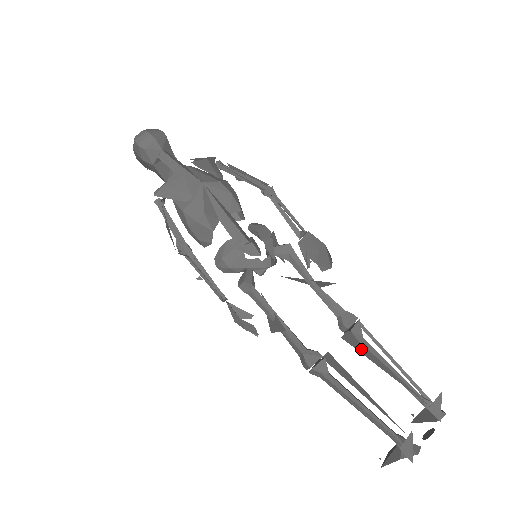
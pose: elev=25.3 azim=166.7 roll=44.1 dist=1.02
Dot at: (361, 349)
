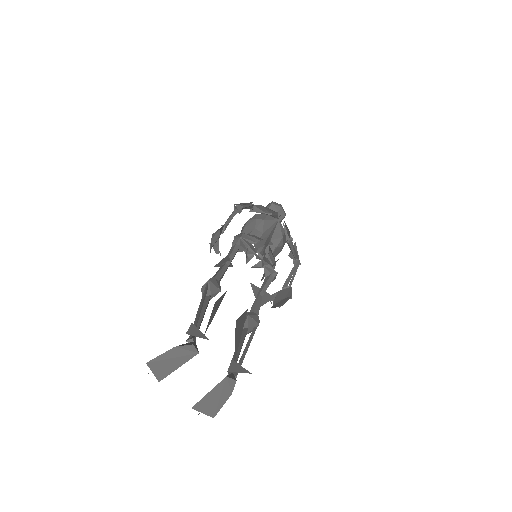
Dot at: (240, 324)
